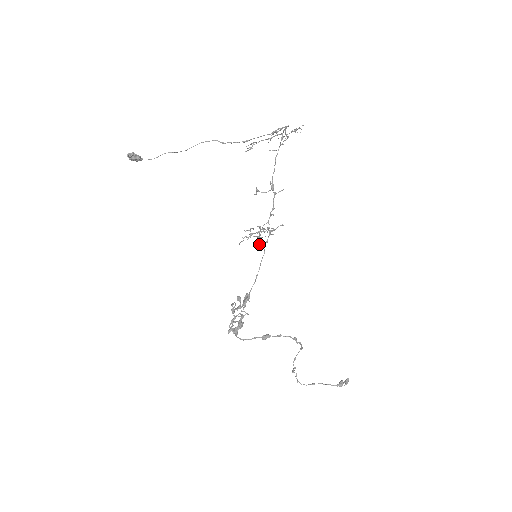
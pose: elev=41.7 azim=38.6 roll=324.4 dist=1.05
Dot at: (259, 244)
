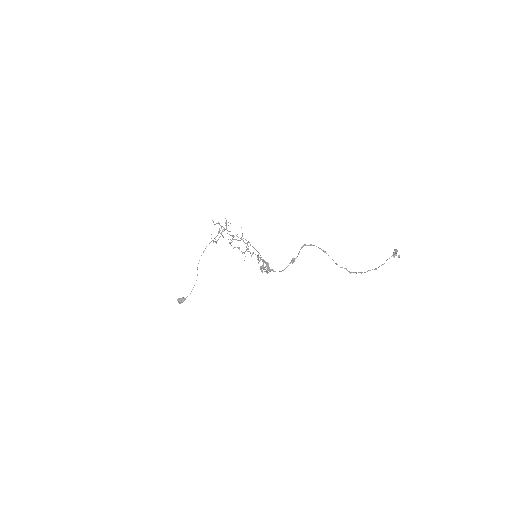
Dot at: occluded
